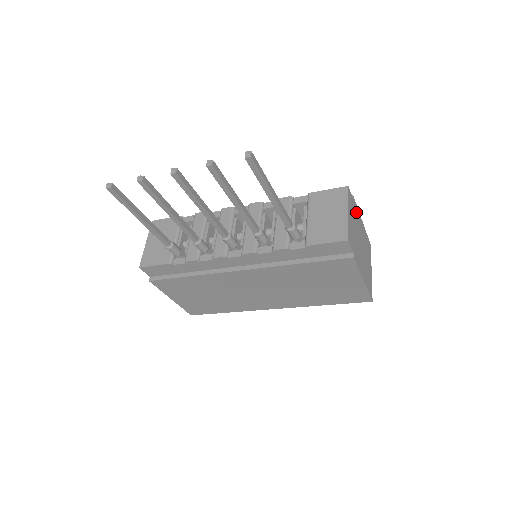
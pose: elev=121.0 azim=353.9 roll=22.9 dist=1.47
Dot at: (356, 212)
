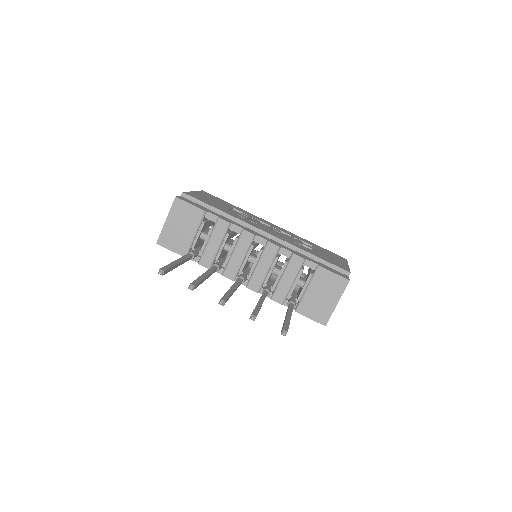
Dot at: occluded
